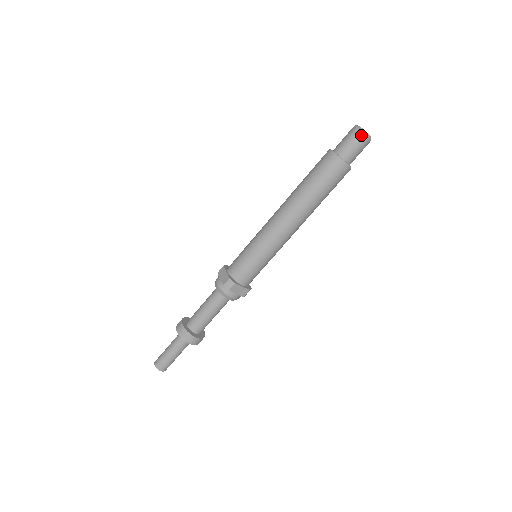
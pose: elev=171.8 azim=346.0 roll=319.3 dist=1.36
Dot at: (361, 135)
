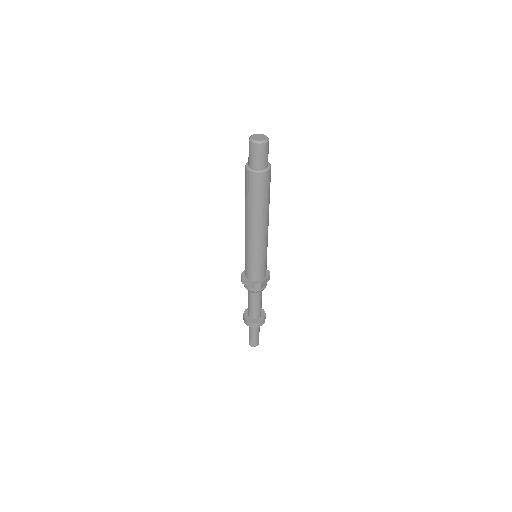
Dot at: (262, 146)
